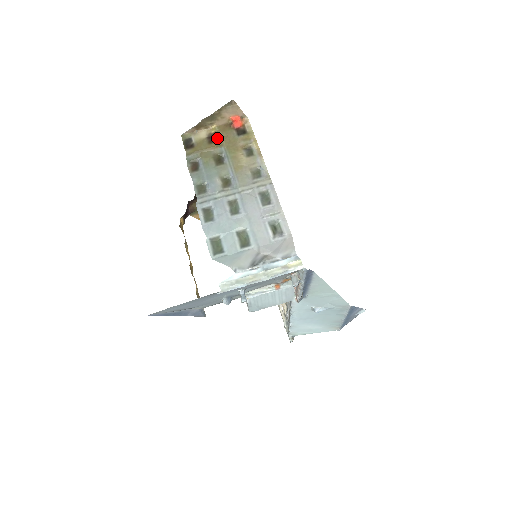
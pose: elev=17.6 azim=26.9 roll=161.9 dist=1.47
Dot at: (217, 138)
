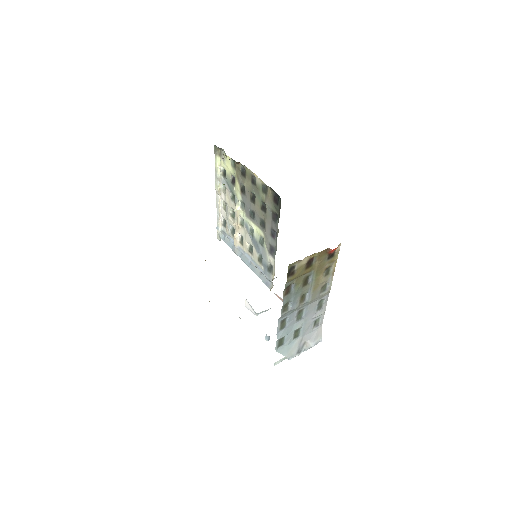
Dot at: (313, 263)
